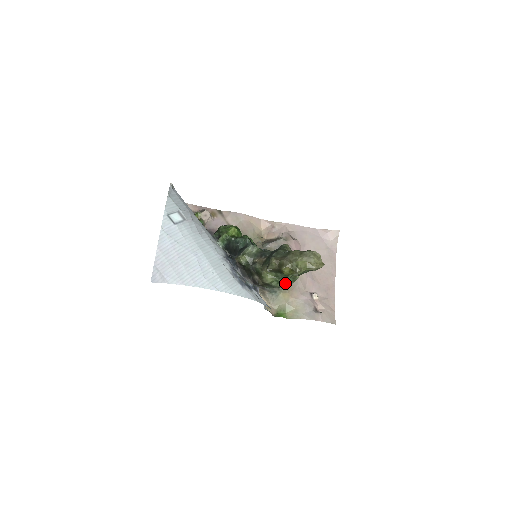
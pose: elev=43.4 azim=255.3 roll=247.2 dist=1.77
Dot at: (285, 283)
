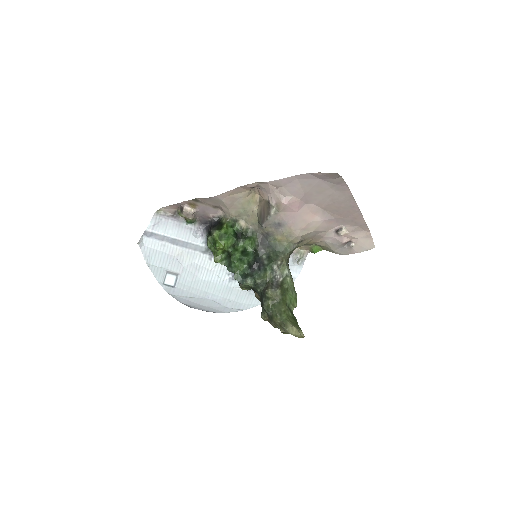
Dot at: occluded
